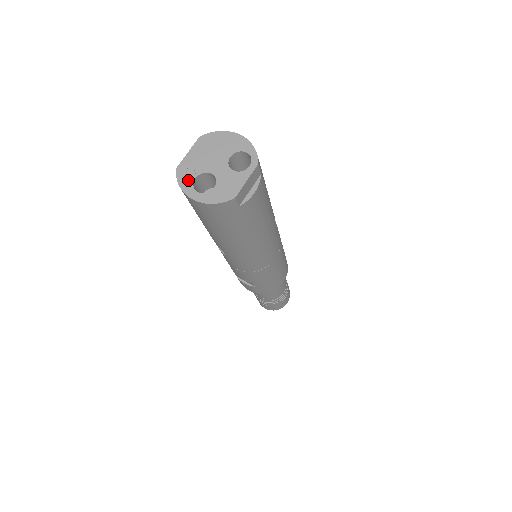
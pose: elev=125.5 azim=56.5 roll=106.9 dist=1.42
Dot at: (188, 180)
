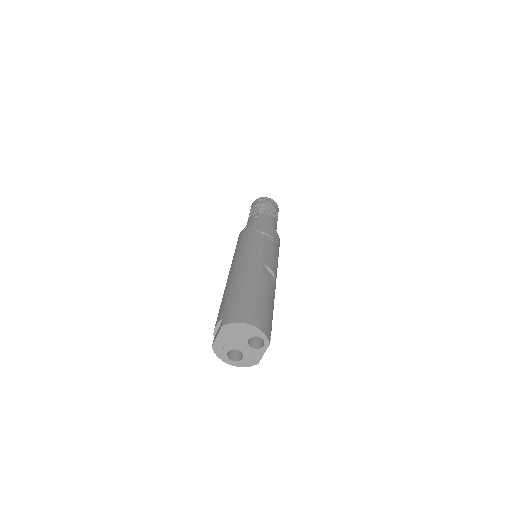
Dot at: (223, 354)
